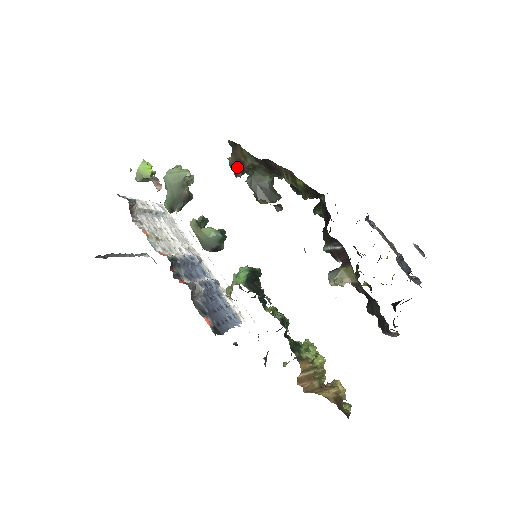
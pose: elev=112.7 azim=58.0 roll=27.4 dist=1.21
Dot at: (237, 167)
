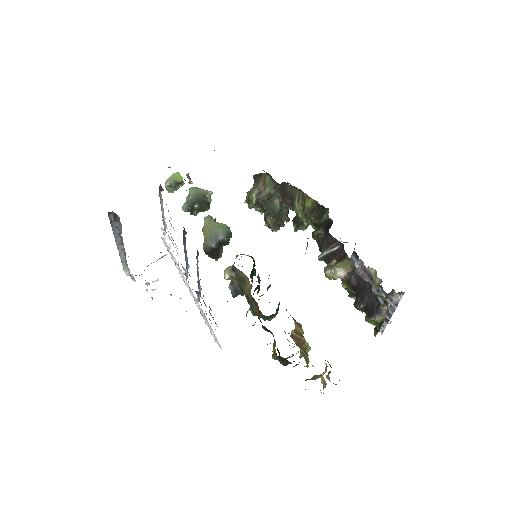
Dot at: (255, 194)
